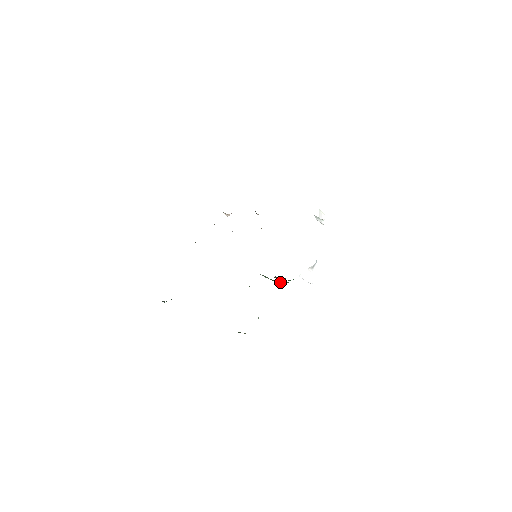
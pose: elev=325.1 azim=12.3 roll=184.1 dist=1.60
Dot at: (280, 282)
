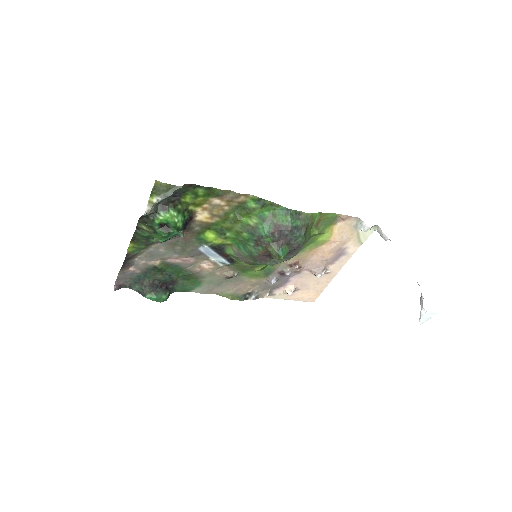
Dot at: (281, 259)
